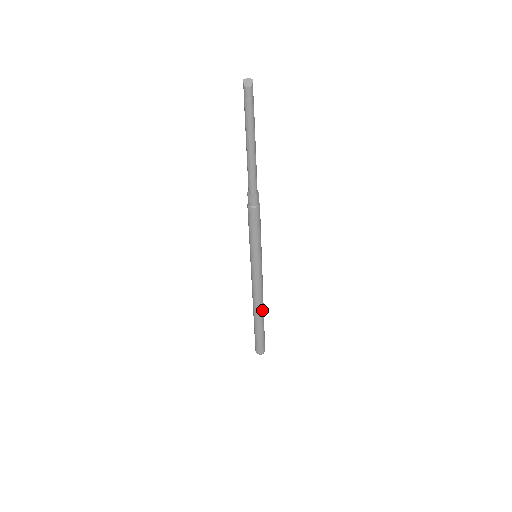
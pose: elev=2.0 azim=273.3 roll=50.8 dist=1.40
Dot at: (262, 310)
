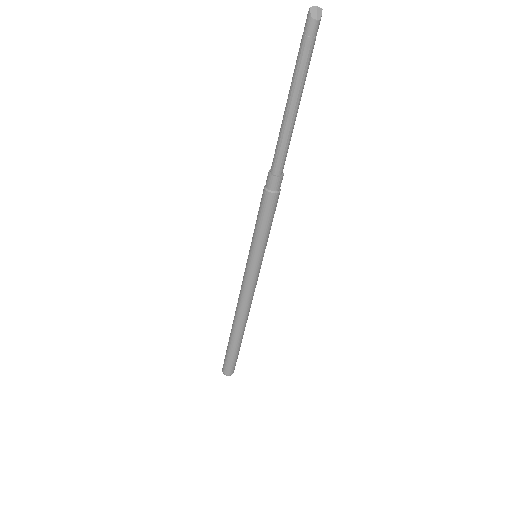
Dot at: occluded
